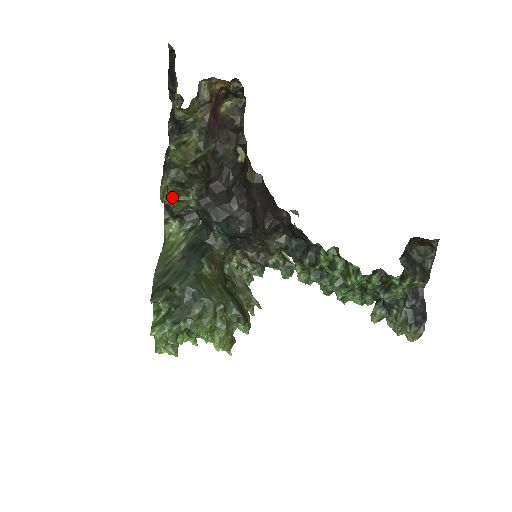
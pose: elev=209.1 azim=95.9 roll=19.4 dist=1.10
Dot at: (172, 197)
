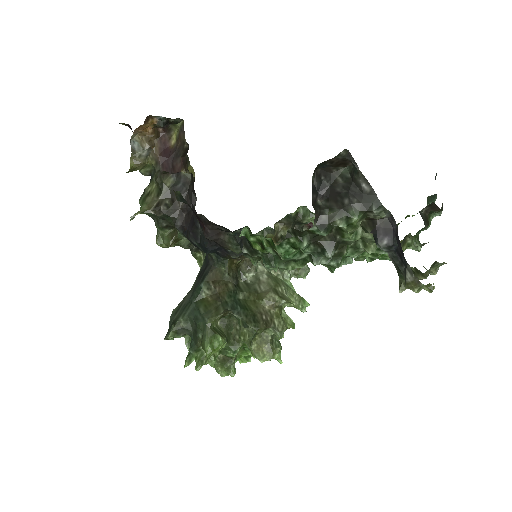
Dot at: (168, 241)
